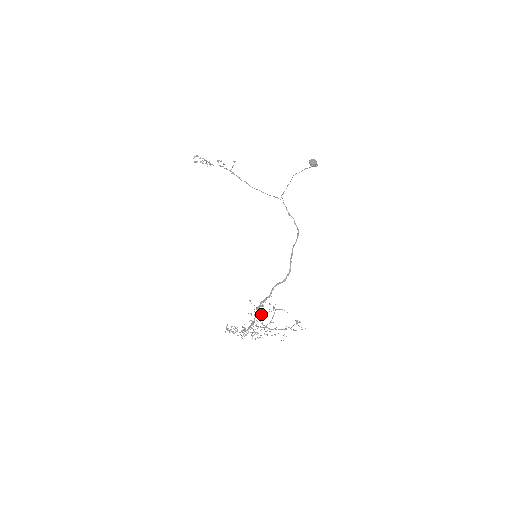
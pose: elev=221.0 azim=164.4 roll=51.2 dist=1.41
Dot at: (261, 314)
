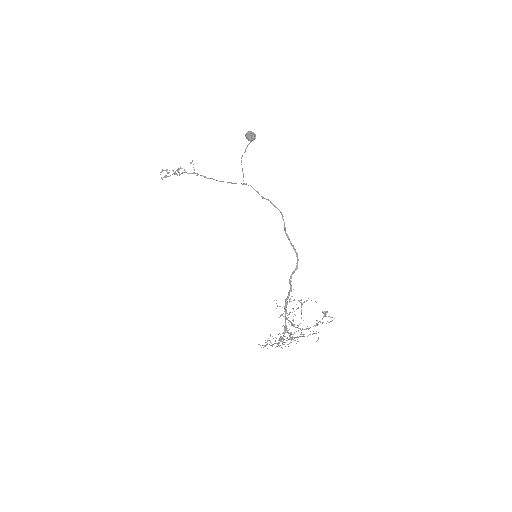
Dot at: occluded
